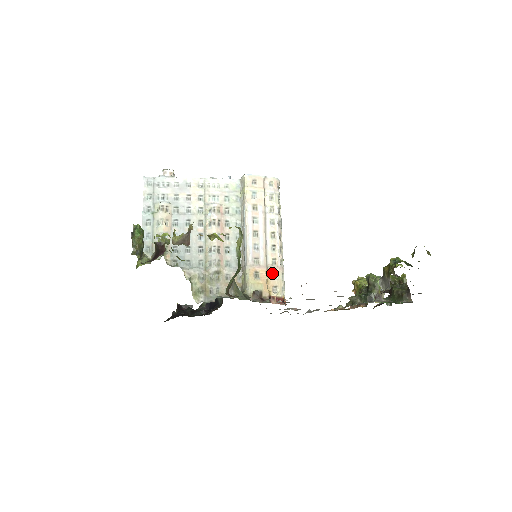
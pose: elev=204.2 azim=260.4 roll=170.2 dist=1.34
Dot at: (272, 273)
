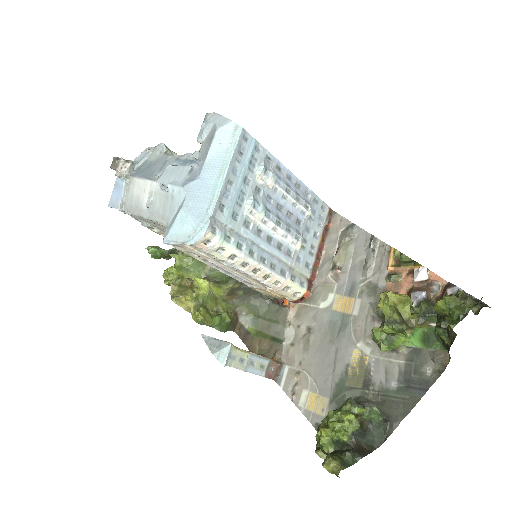
Dot at: occluded
